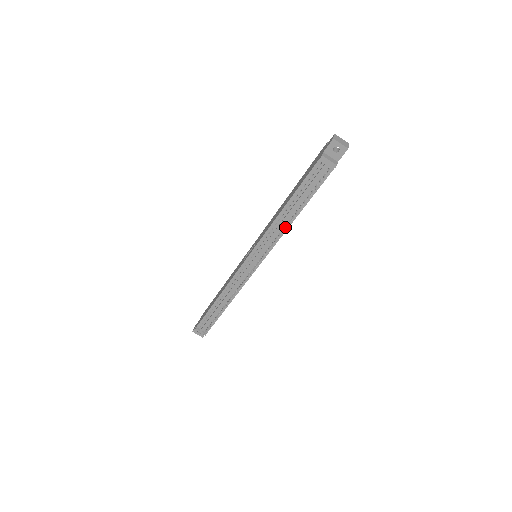
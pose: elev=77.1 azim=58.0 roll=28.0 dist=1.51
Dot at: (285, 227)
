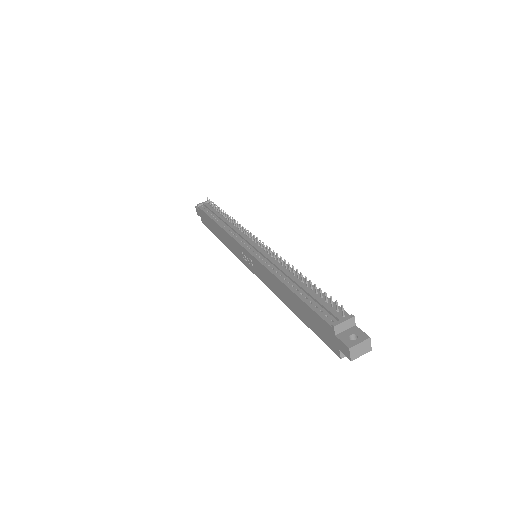
Dot at: (230, 218)
